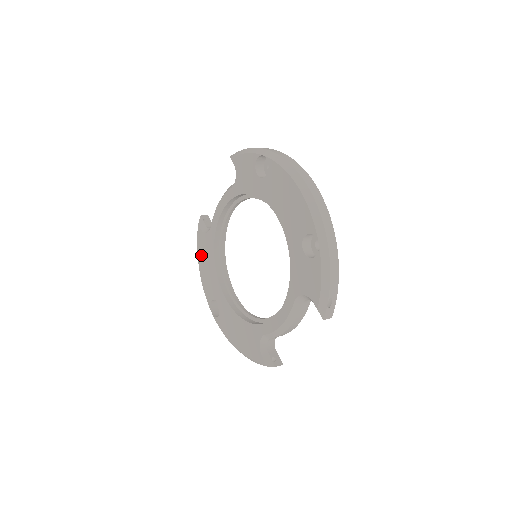
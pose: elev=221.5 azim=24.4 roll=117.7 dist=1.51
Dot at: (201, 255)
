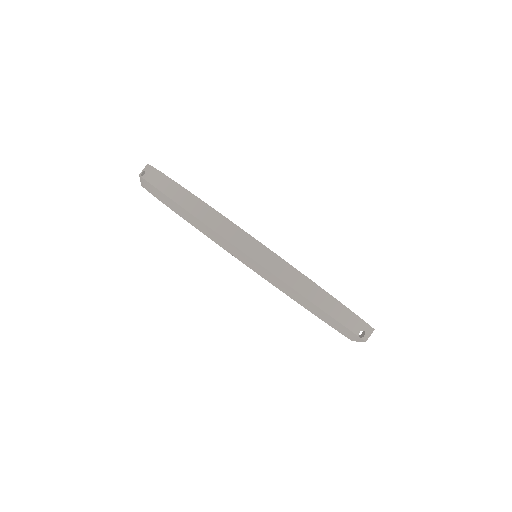
Dot at: occluded
